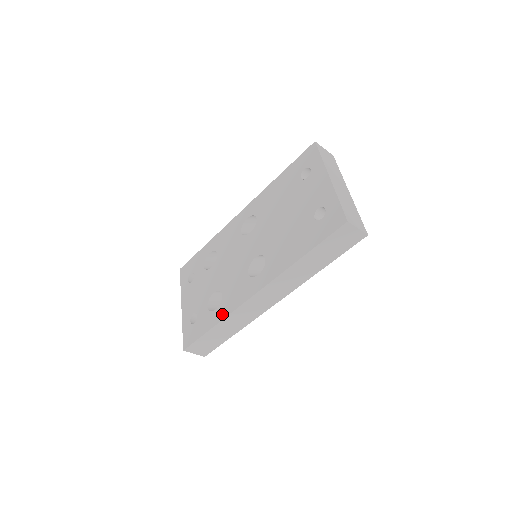
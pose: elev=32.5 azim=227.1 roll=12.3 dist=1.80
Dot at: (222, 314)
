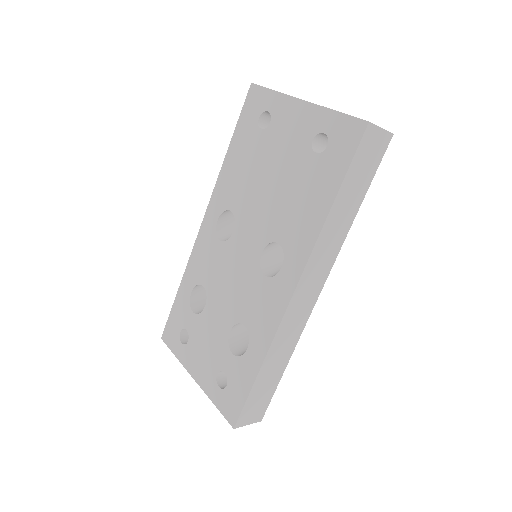
Dot at: (261, 347)
